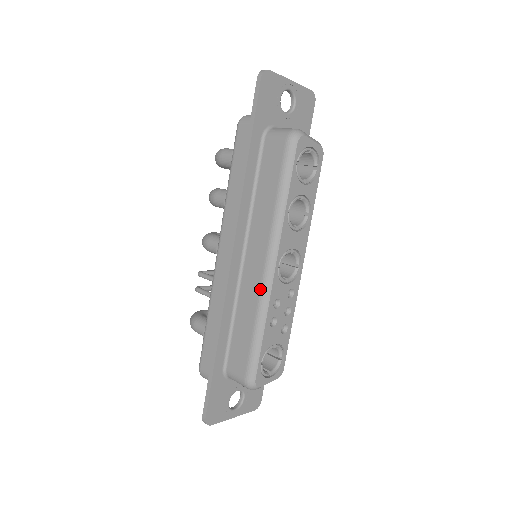
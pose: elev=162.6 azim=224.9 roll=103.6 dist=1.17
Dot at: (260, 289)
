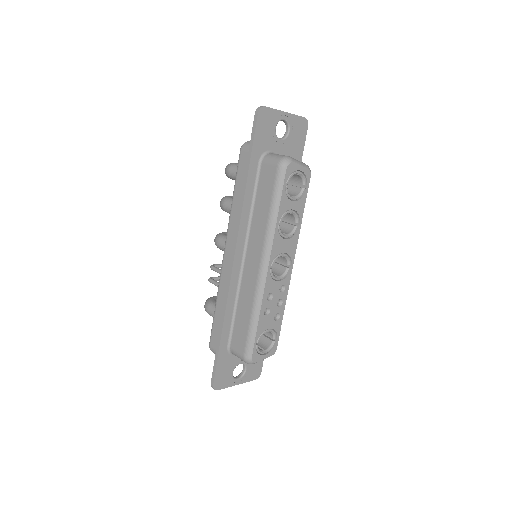
Dot at: (256, 285)
